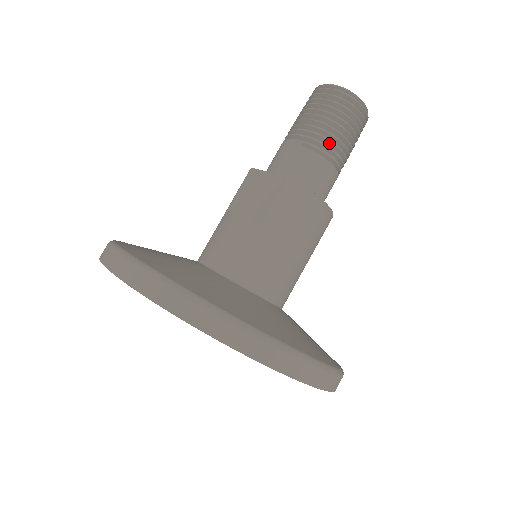
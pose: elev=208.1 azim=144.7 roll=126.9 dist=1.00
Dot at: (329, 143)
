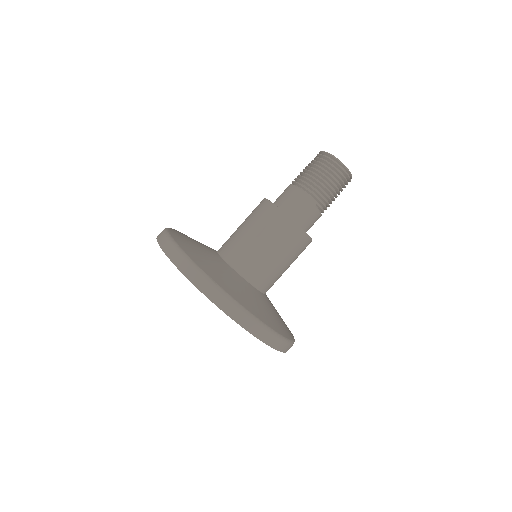
Dot at: (328, 205)
